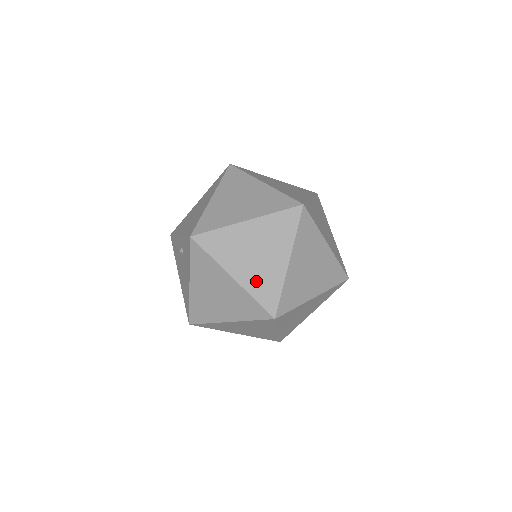
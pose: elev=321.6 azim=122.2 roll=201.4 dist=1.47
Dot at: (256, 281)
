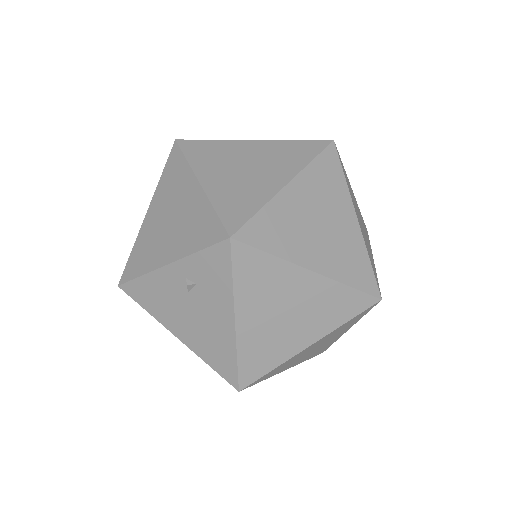
Dot at: (339, 261)
